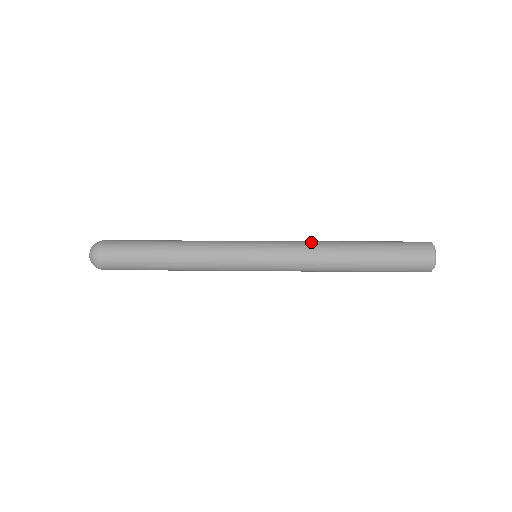
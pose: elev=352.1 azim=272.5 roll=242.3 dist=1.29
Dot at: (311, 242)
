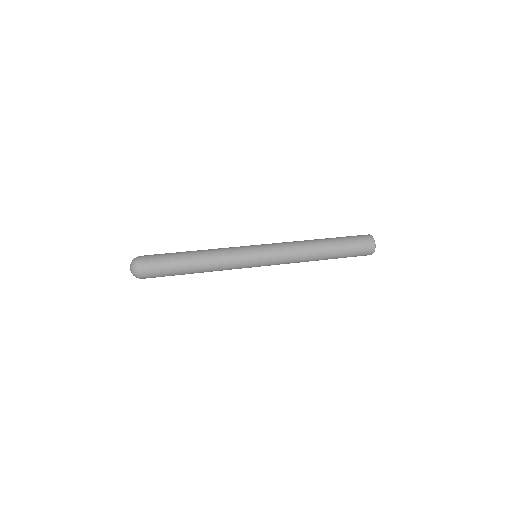
Dot at: (293, 241)
